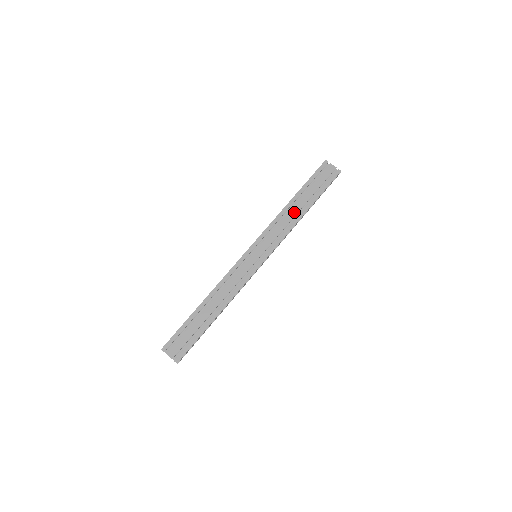
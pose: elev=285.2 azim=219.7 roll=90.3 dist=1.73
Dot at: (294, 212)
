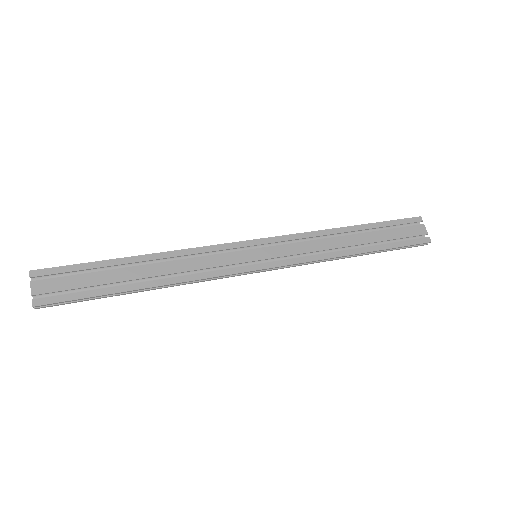
Dot at: (343, 242)
